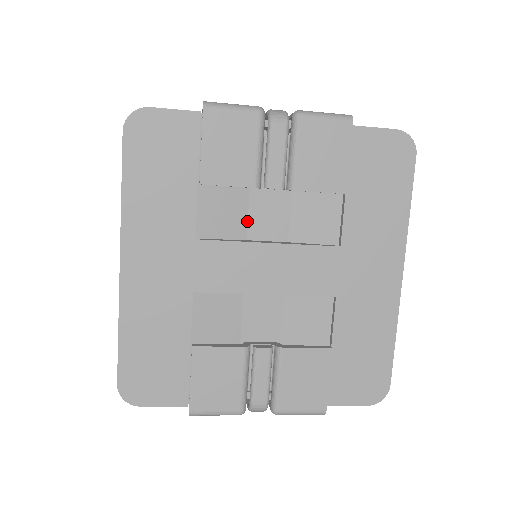
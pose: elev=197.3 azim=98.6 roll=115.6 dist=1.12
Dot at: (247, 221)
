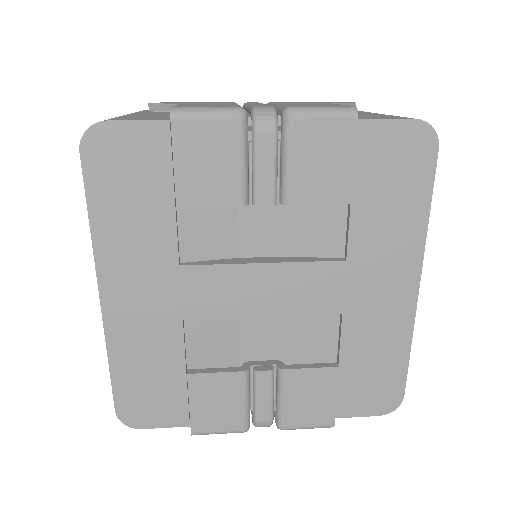
Dot at: (237, 237)
